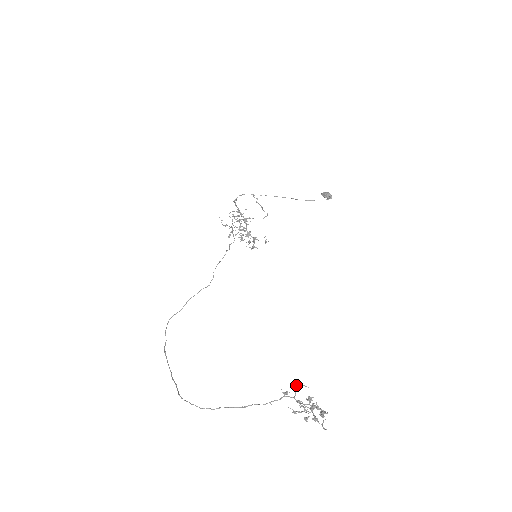
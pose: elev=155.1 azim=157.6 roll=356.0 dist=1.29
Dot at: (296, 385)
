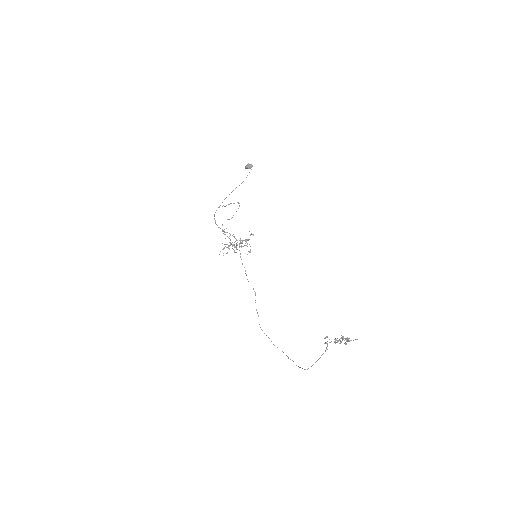
Dot at: occluded
